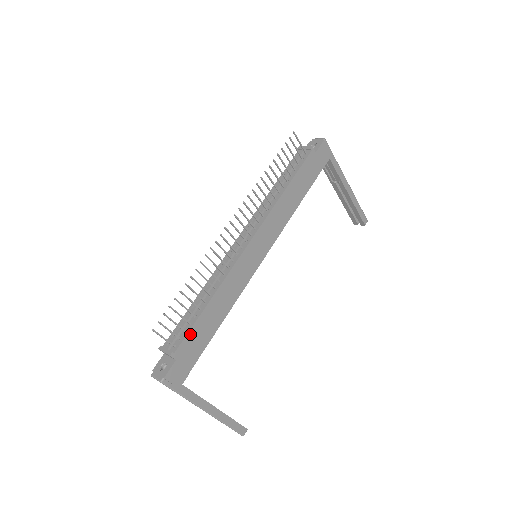
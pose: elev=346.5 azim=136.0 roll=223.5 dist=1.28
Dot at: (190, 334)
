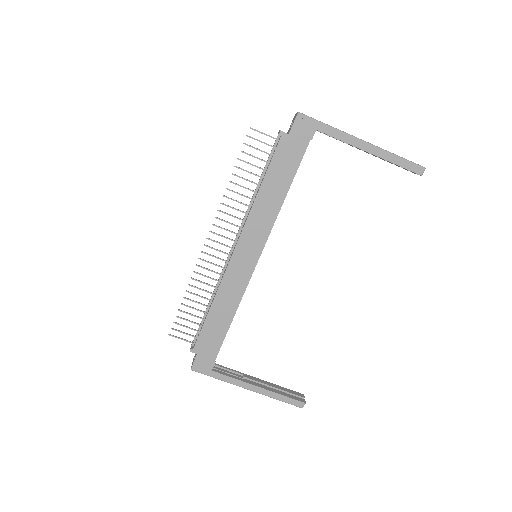
Dot at: (202, 334)
